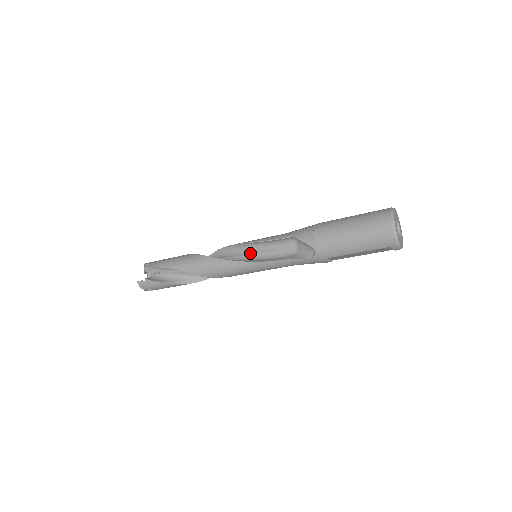
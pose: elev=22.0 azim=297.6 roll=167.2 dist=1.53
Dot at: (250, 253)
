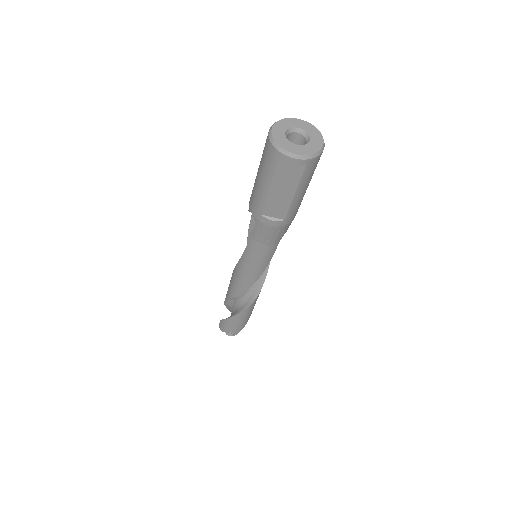
Dot at: occluded
